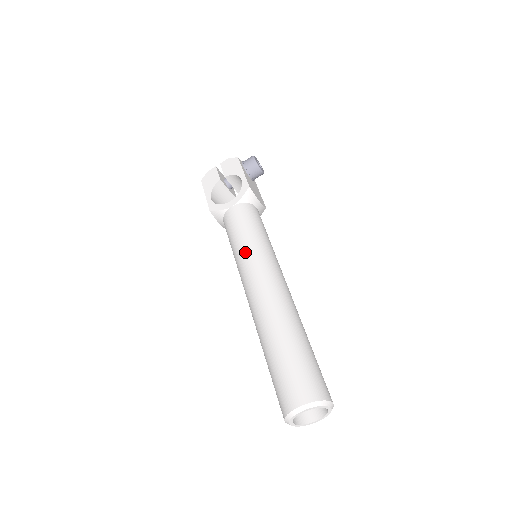
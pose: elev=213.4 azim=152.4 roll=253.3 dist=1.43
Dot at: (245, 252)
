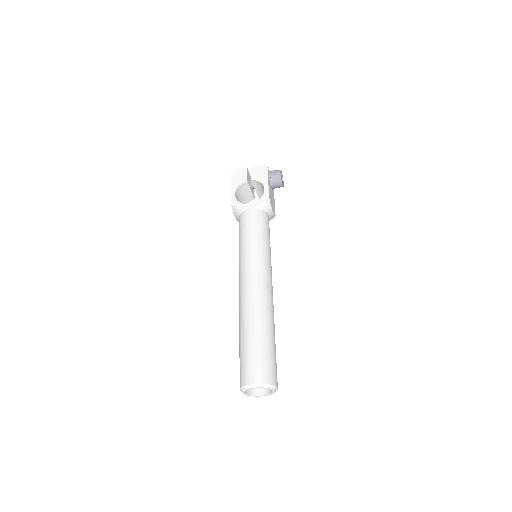
Dot at: (249, 252)
